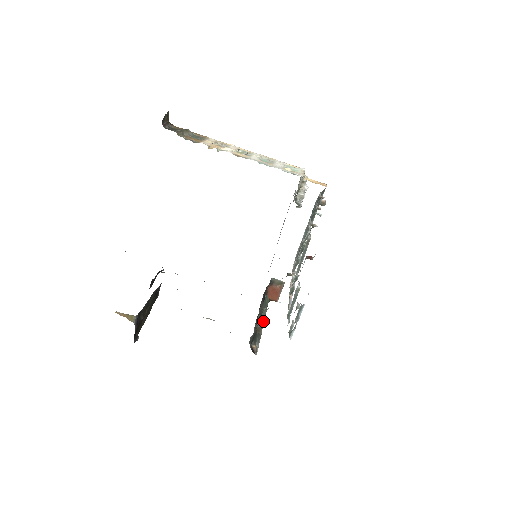
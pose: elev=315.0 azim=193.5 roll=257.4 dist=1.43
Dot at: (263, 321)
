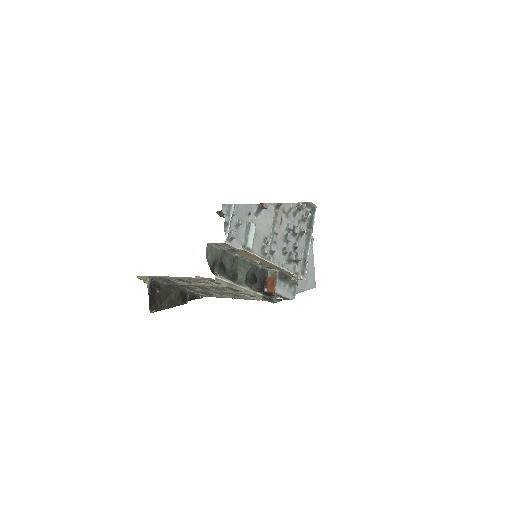
Dot at: (243, 280)
